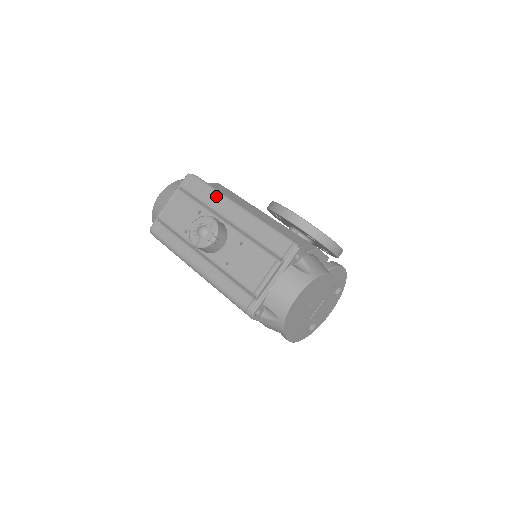
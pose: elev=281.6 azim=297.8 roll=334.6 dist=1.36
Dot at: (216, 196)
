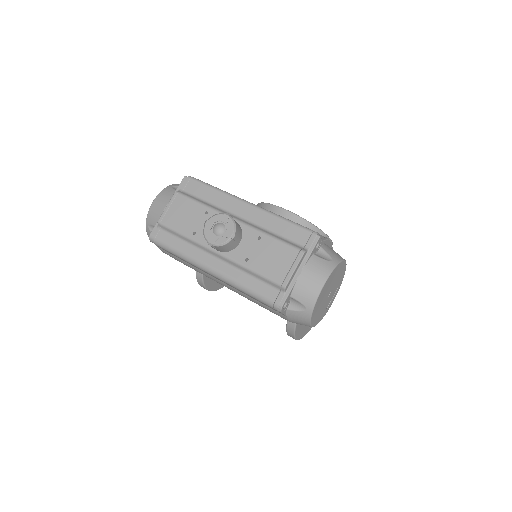
Dot at: (221, 195)
